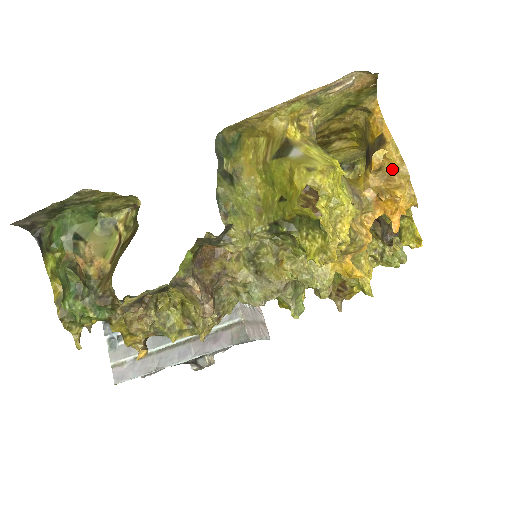
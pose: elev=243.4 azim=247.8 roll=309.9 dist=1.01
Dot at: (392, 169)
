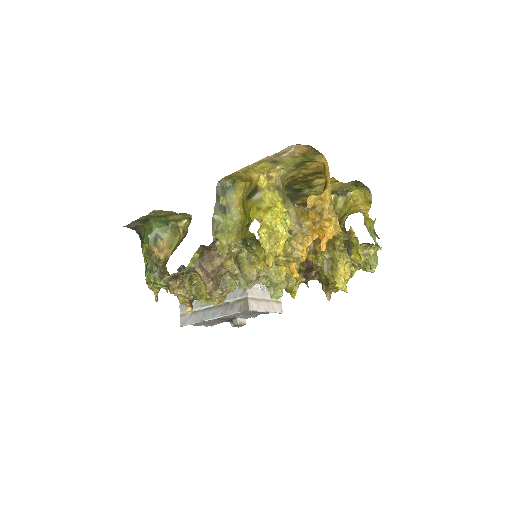
Dot at: (323, 207)
